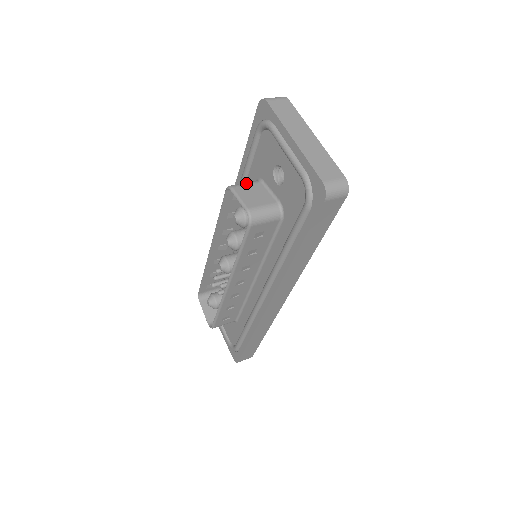
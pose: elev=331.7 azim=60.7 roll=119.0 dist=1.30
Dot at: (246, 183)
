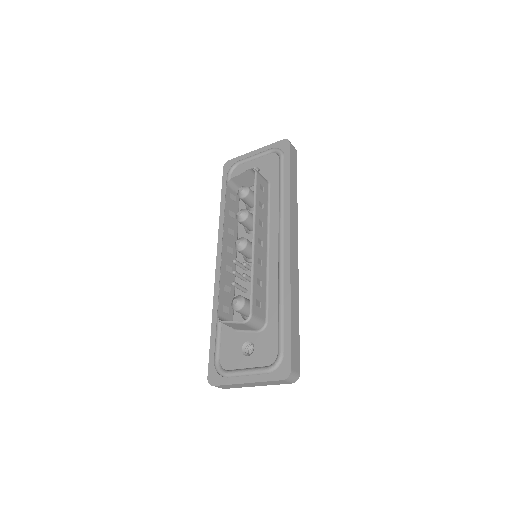
Dot at: (236, 186)
